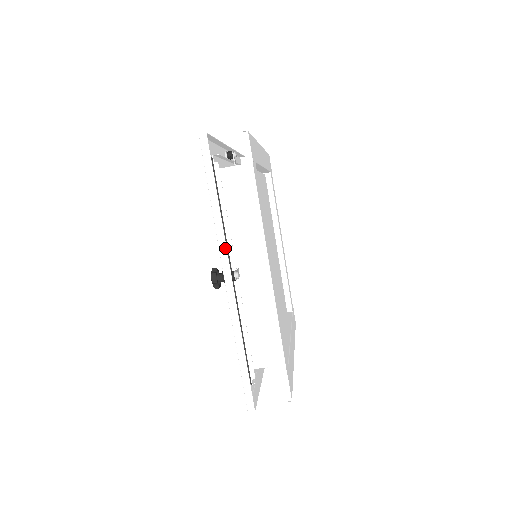
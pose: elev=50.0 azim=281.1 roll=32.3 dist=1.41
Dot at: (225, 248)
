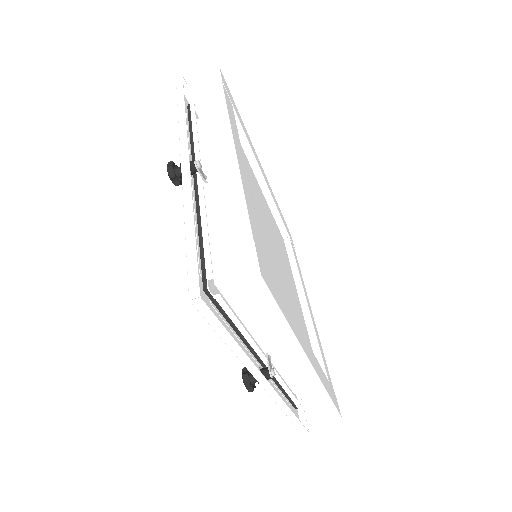
Dot at: (186, 138)
